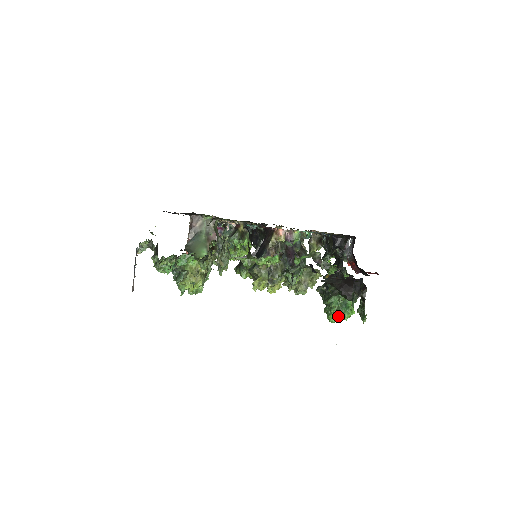
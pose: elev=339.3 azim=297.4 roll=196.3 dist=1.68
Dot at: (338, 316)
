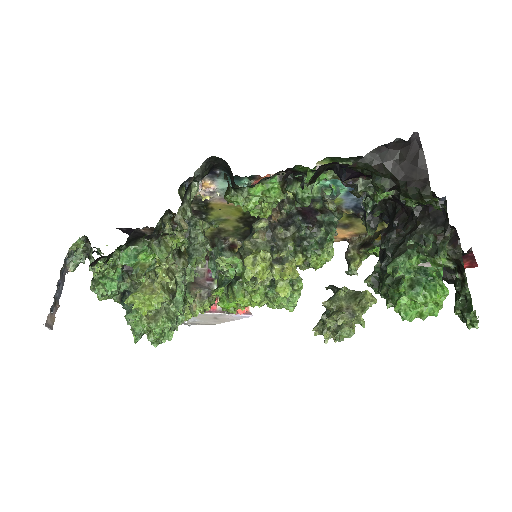
Dot at: (416, 297)
